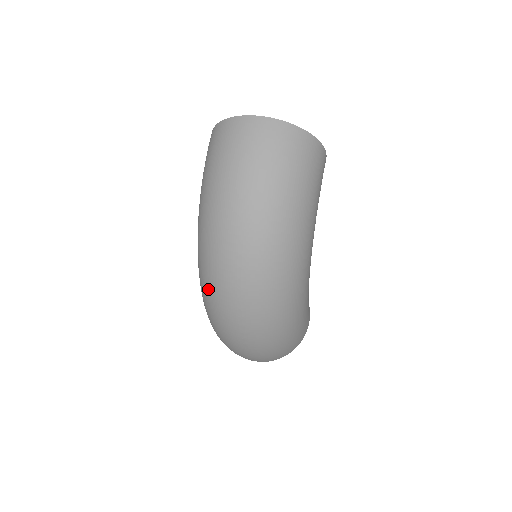
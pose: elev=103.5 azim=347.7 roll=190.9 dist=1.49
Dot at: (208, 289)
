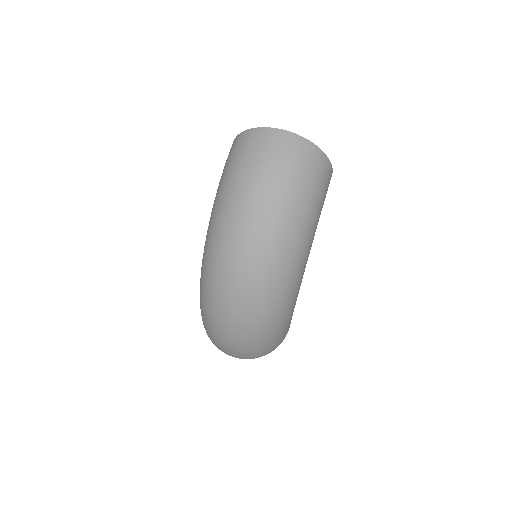
Dot at: (212, 278)
